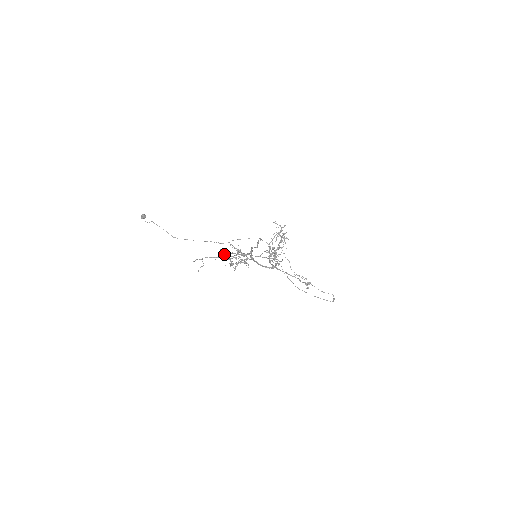
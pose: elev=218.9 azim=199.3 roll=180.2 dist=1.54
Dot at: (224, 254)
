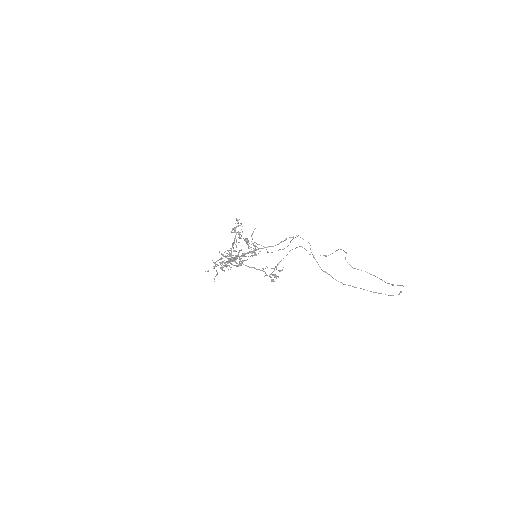
Dot at: occluded
